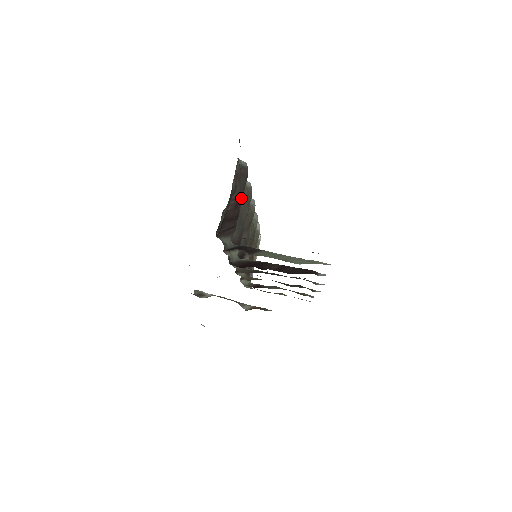
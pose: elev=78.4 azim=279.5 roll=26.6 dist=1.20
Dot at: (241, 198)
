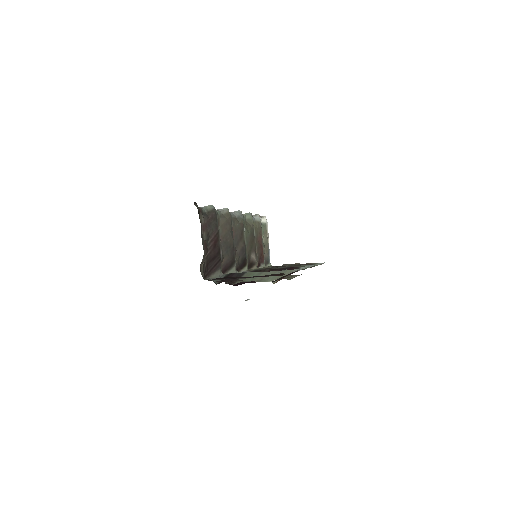
Dot at: (217, 236)
